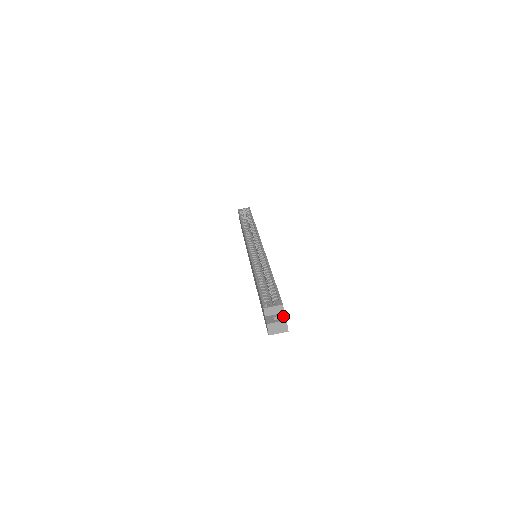
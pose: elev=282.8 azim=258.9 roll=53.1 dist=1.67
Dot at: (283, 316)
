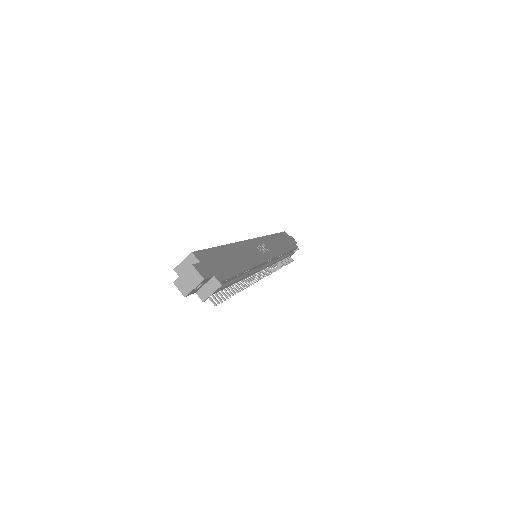
Dot at: (194, 265)
